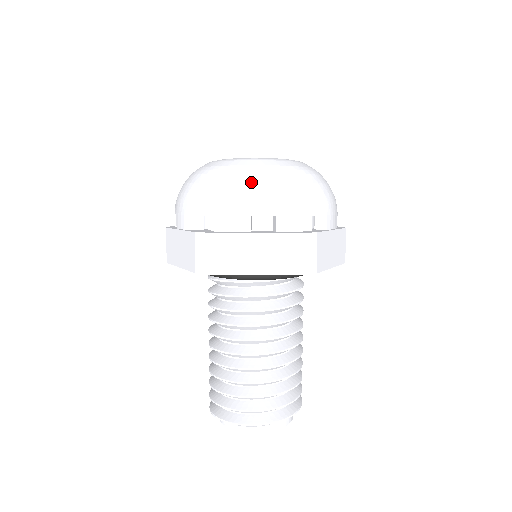
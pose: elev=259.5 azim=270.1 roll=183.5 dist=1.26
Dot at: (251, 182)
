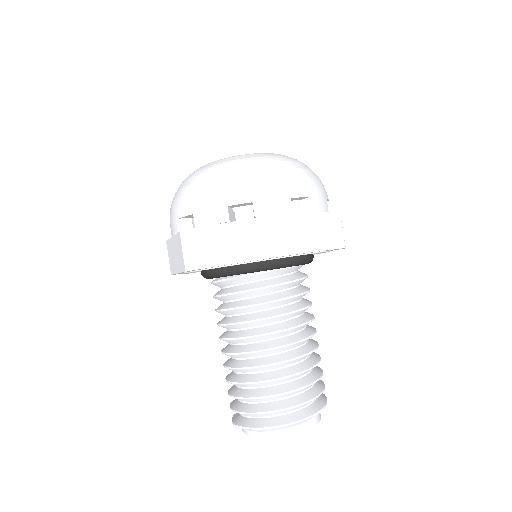
Dot at: (225, 175)
